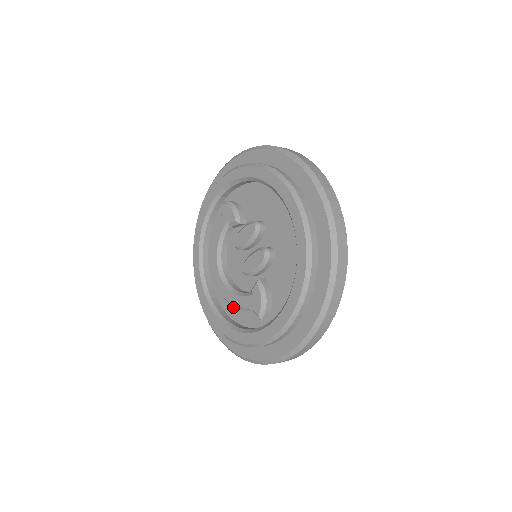
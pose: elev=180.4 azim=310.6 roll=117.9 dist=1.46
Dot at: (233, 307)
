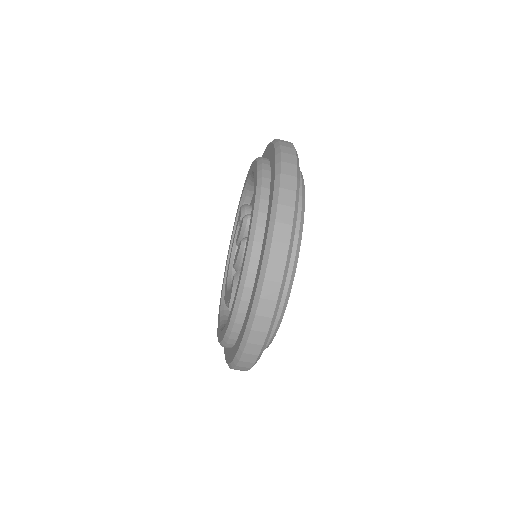
Dot at: occluded
